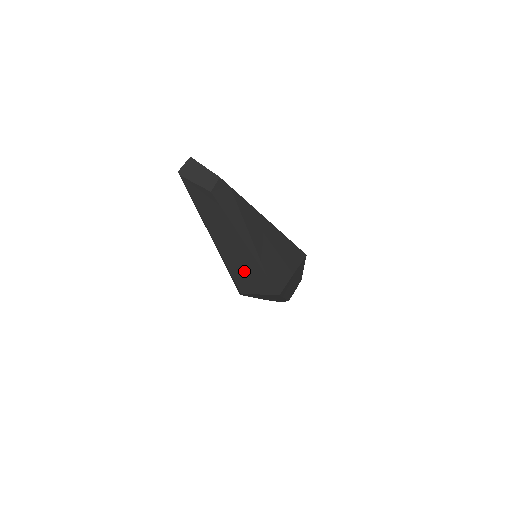
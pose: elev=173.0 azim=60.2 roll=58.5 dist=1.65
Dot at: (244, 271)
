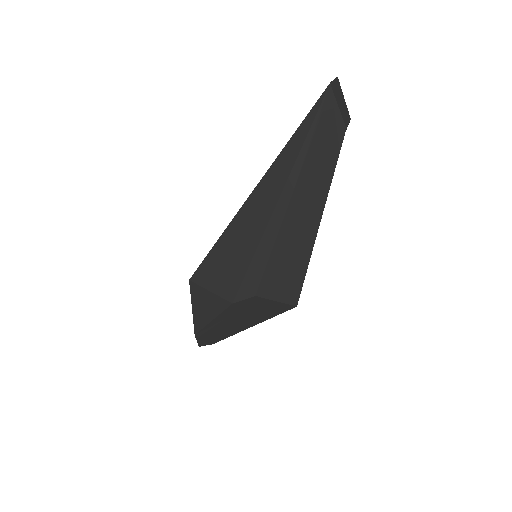
Dot at: (288, 259)
